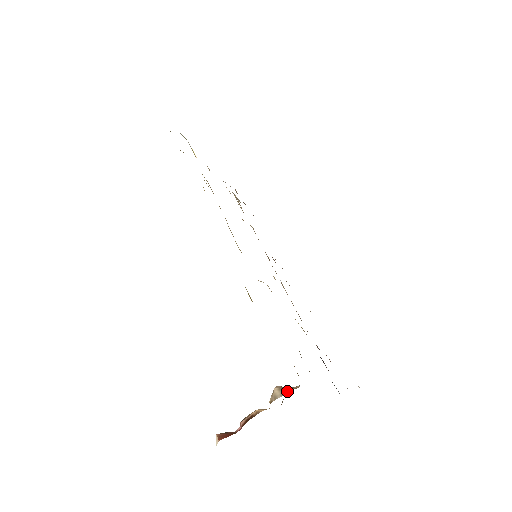
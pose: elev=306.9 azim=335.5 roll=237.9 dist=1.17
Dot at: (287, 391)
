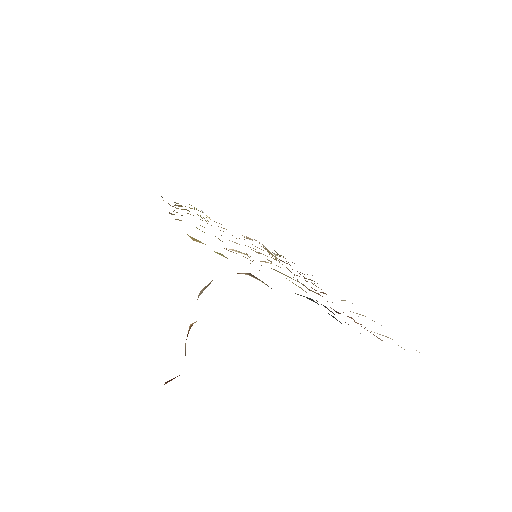
Dot at: (210, 283)
